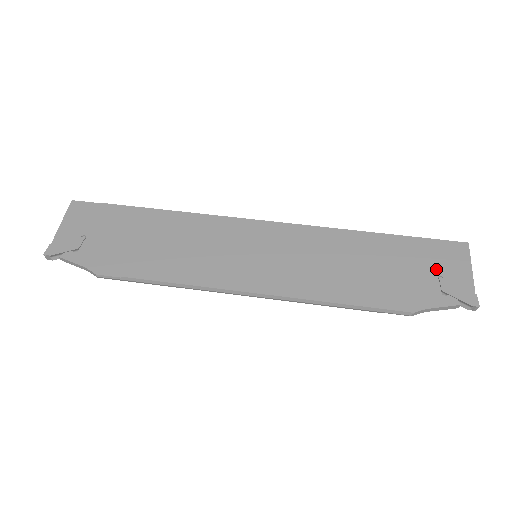
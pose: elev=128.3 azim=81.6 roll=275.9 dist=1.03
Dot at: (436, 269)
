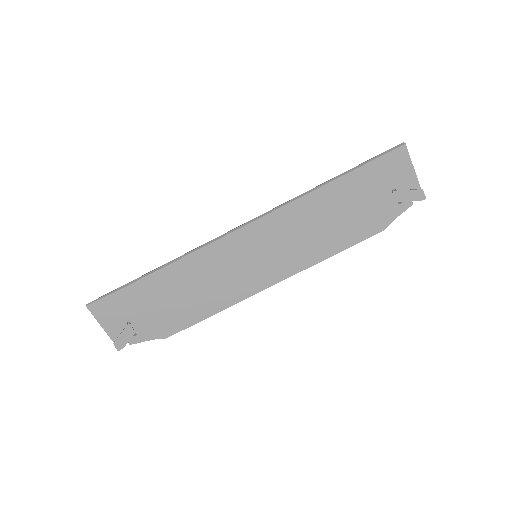
Dot at: (388, 186)
